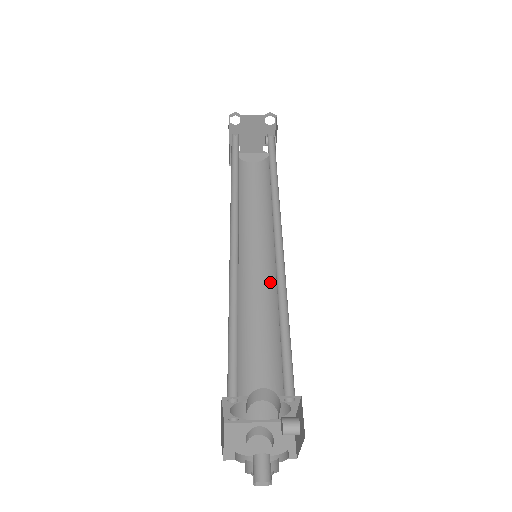
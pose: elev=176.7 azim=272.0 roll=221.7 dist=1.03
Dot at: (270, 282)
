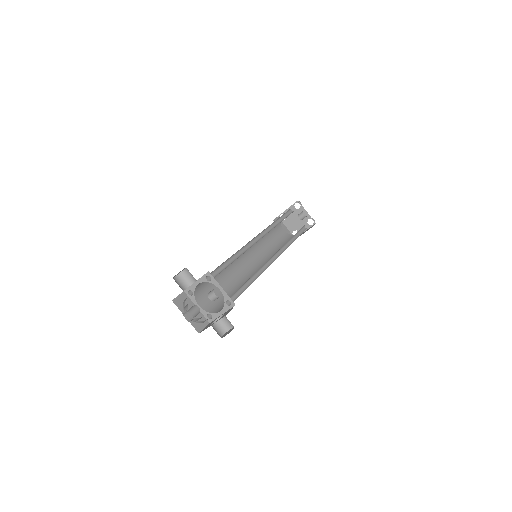
Dot at: (264, 265)
